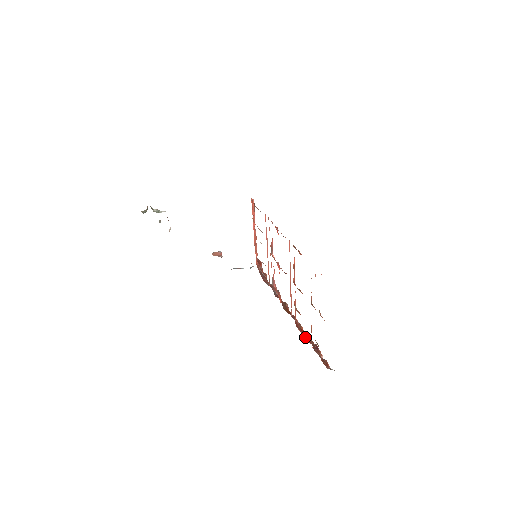
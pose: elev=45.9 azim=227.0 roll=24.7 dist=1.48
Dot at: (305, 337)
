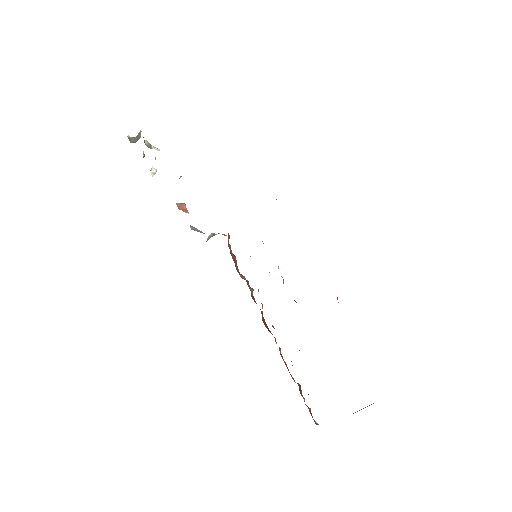
Dot at: occluded
